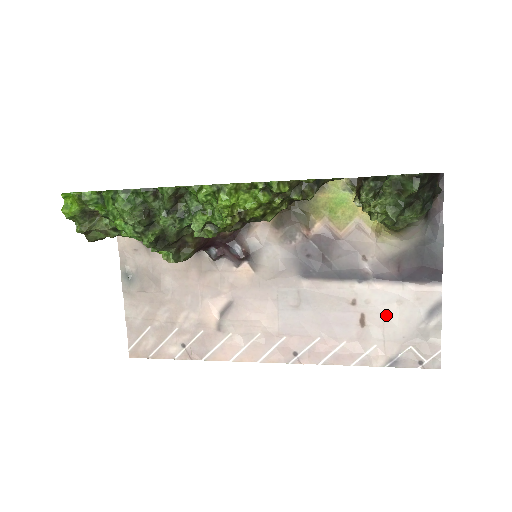
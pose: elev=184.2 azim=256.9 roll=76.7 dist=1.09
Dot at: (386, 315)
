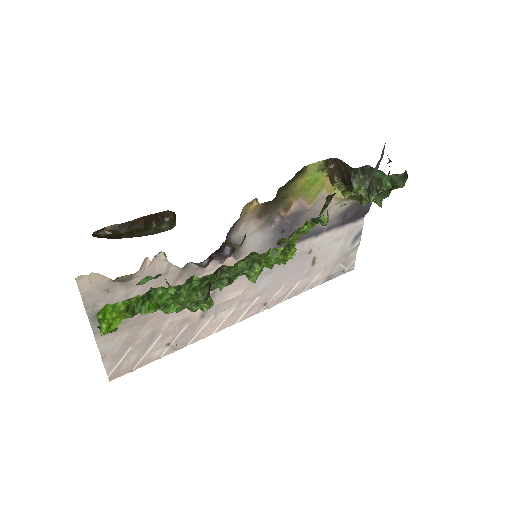
Dot at: (329, 252)
